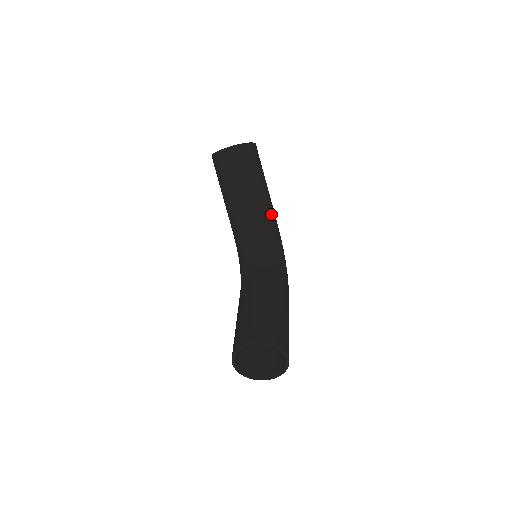
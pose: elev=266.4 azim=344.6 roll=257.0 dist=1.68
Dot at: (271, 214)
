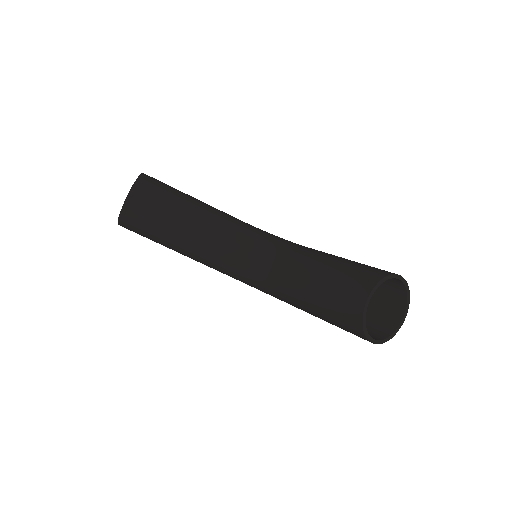
Dot at: (224, 214)
